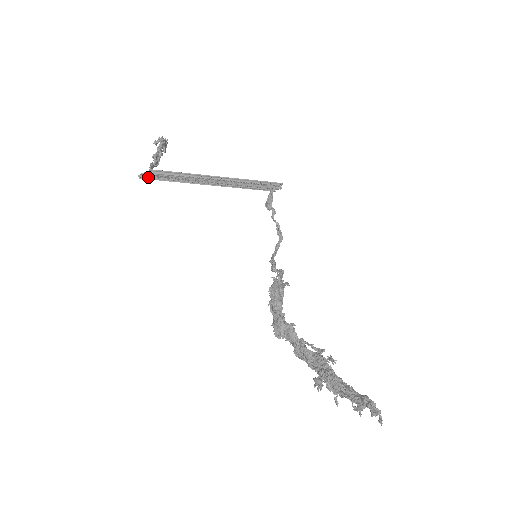
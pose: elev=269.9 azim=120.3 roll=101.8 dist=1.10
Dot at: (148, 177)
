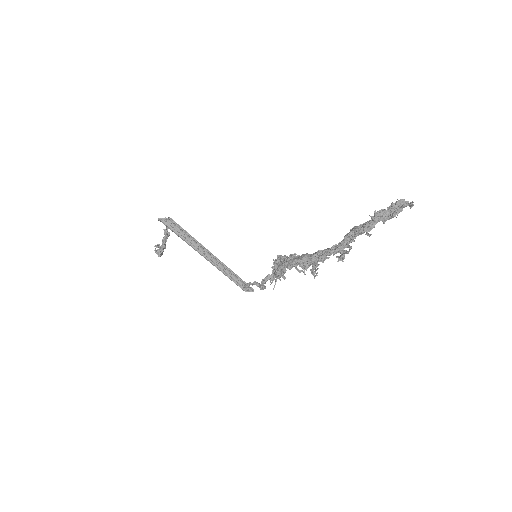
Dot at: (165, 223)
